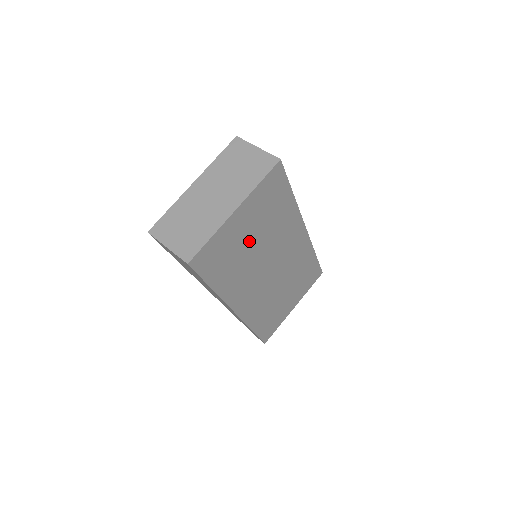
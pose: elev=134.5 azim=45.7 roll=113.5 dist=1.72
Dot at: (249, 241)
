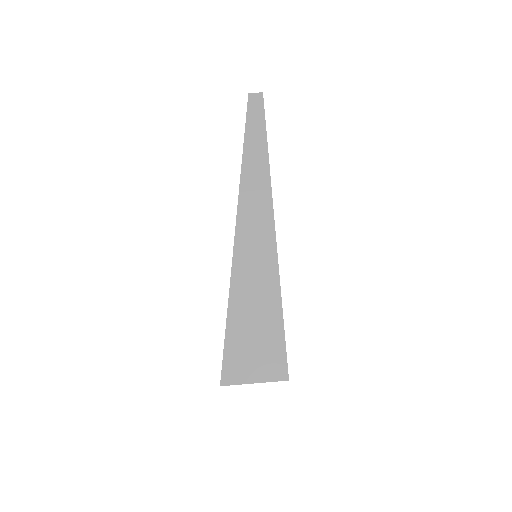
Dot at: occluded
